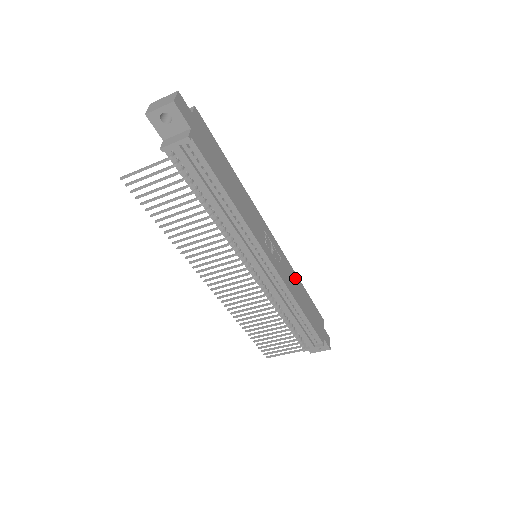
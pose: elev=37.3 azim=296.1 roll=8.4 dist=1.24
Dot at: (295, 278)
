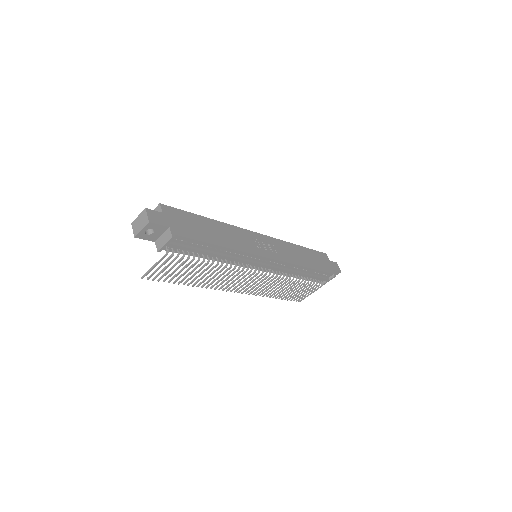
Dot at: (290, 247)
